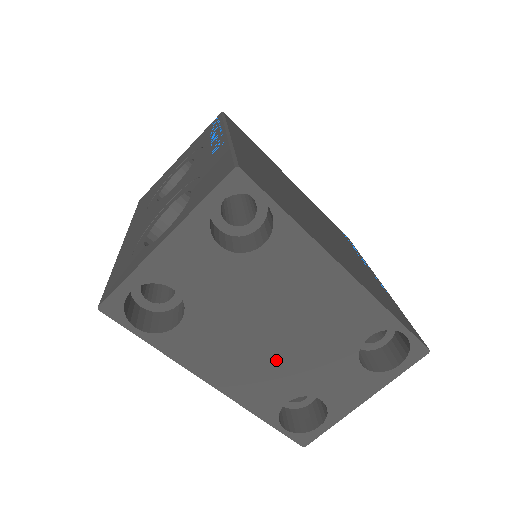
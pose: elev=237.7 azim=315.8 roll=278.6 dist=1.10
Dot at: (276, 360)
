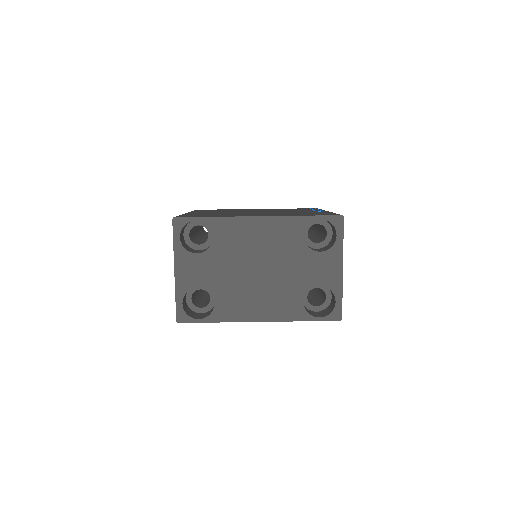
Dot at: (274, 284)
